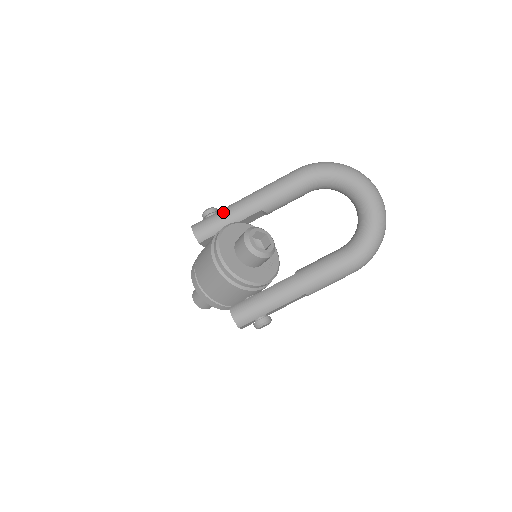
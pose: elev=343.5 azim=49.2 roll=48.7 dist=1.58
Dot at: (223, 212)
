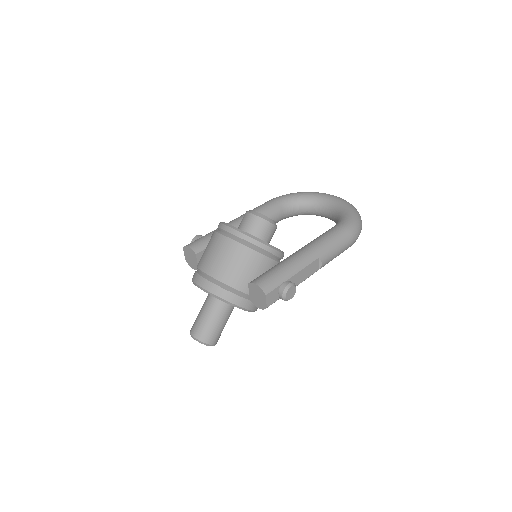
Dot at: (213, 231)
